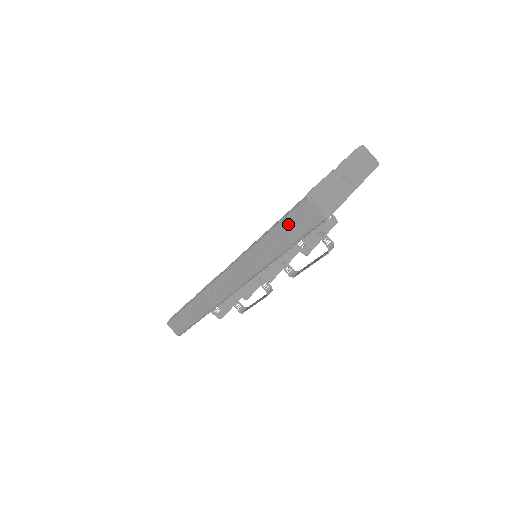
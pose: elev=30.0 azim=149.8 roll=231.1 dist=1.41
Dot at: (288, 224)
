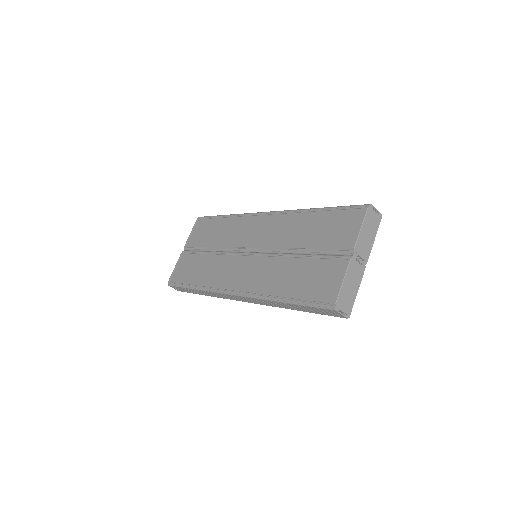
Dot at: (312, 309)
